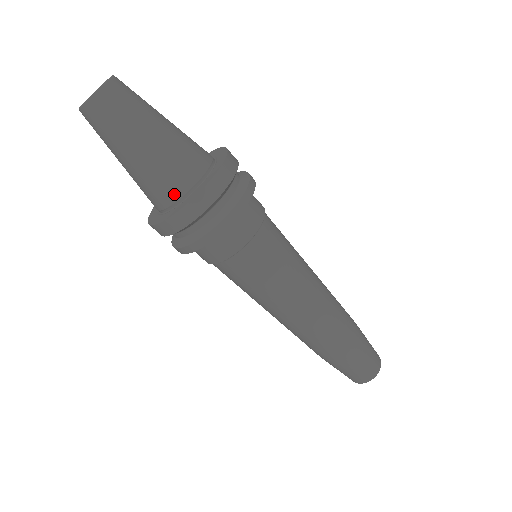
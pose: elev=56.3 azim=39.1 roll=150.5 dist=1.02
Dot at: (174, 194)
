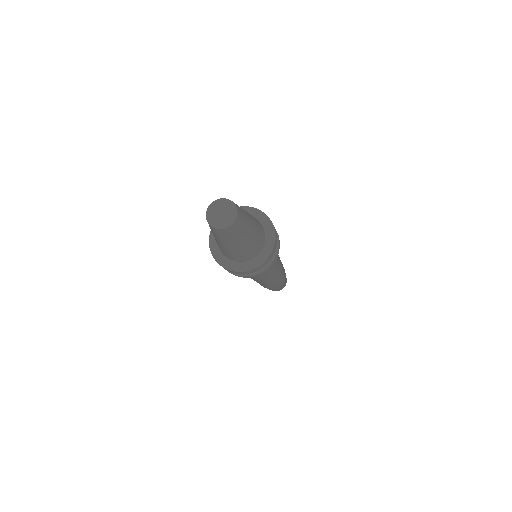
Dot at: (244, 259)
